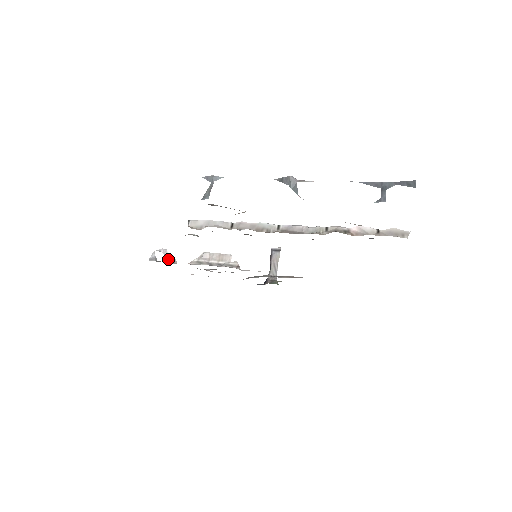
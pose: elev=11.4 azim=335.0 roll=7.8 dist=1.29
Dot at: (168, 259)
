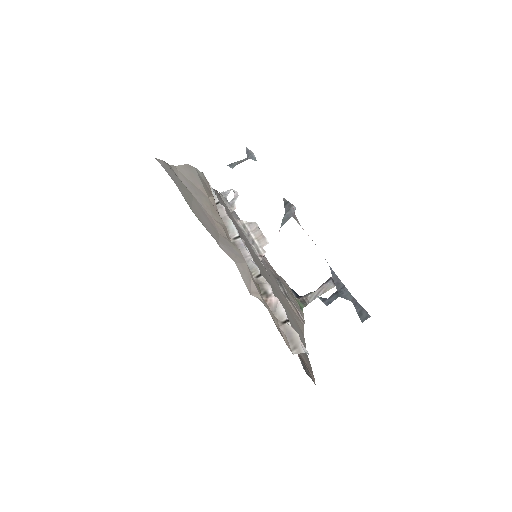
Dot at: (231, 203)
